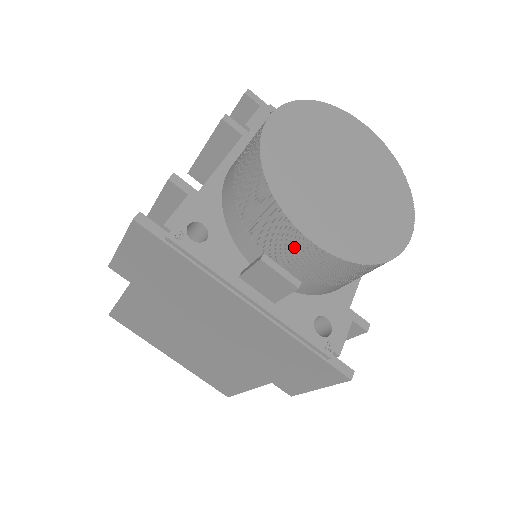
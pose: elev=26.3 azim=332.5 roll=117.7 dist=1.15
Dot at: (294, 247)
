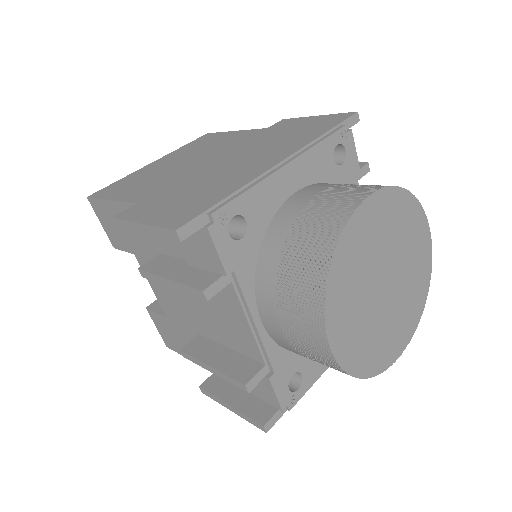
Dot at: occluded
